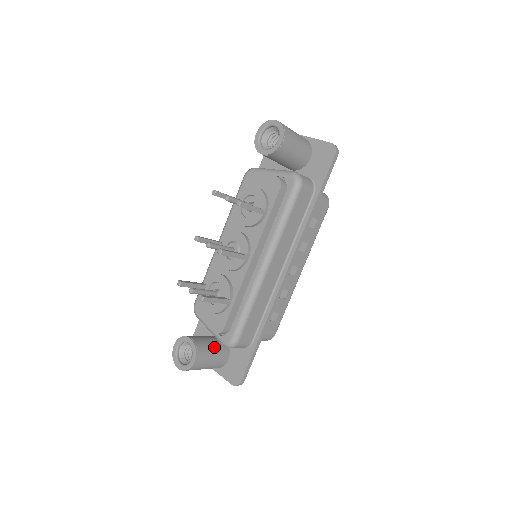
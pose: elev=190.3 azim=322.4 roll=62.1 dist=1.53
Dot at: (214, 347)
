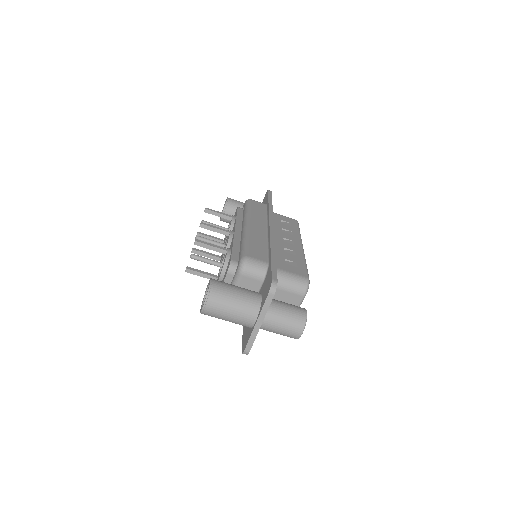
Dot at: occluded
